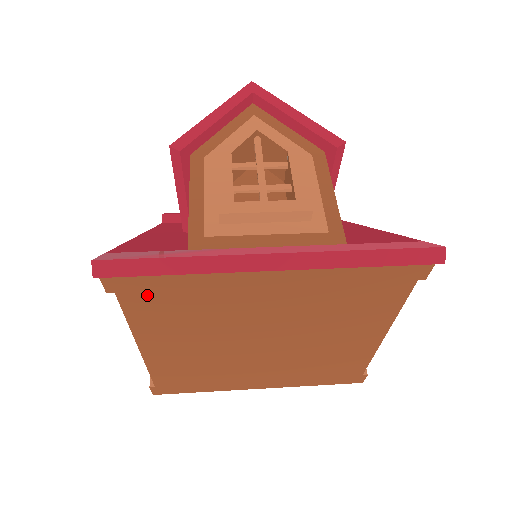
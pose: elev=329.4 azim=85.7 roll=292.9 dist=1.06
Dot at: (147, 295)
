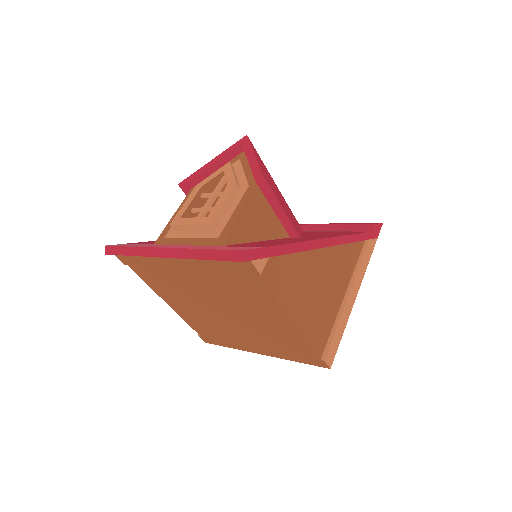
Dot at: (139, 268)
